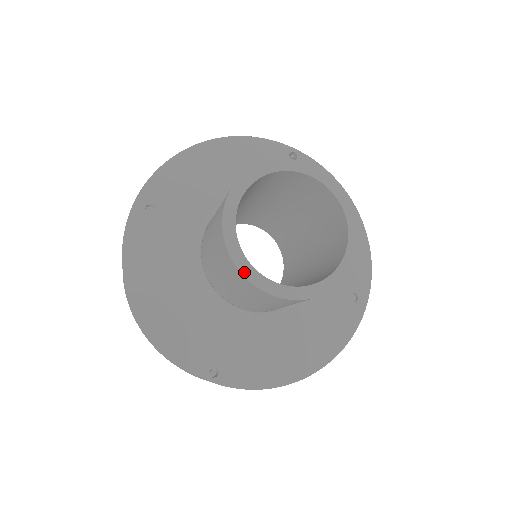
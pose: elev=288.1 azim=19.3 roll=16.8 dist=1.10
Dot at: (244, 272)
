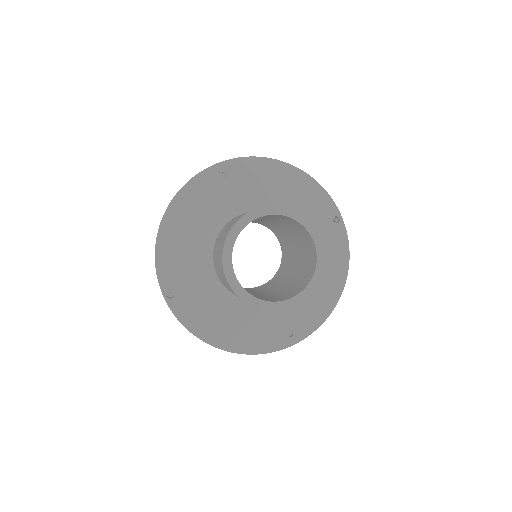
Dot at: (224, 256)
